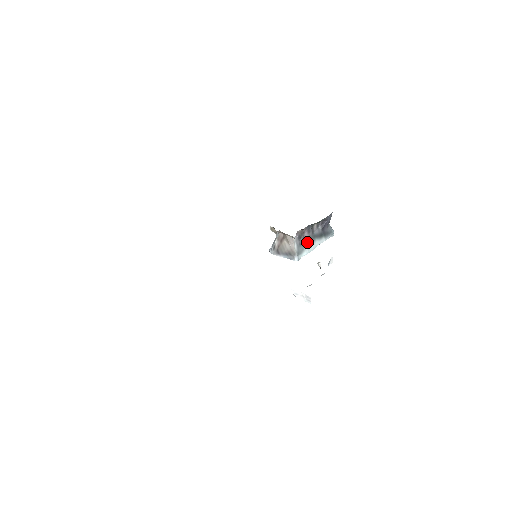
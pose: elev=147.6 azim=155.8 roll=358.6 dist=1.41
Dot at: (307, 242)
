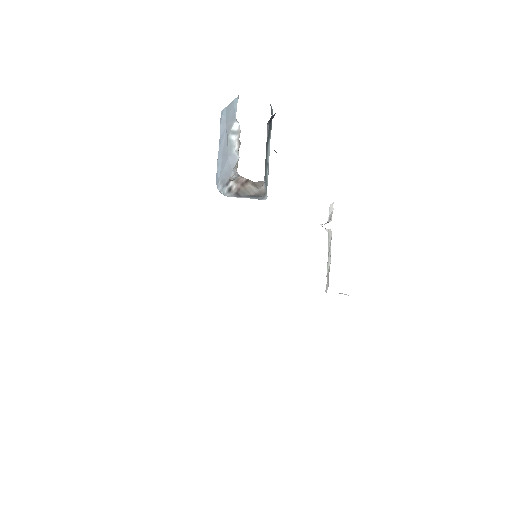
Dot at: (266, 162)
